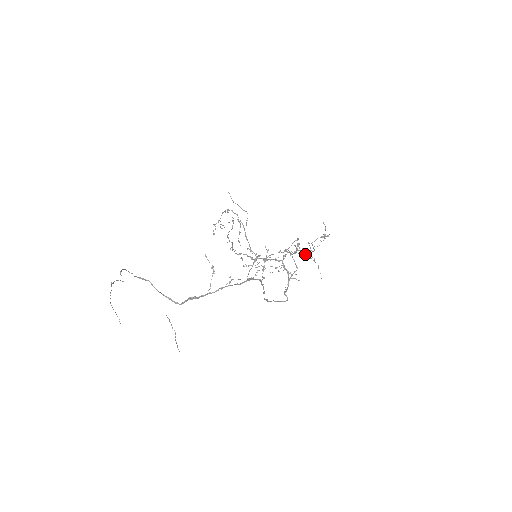
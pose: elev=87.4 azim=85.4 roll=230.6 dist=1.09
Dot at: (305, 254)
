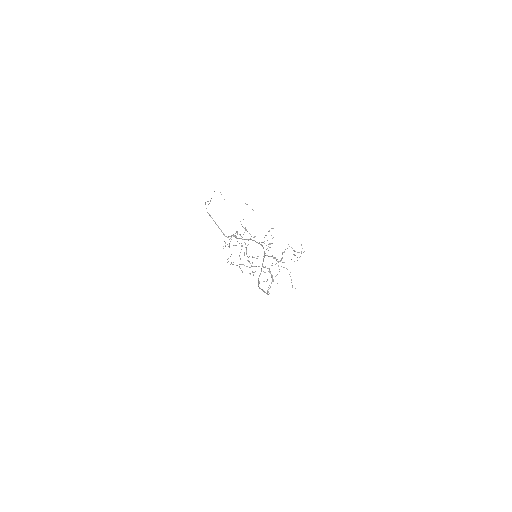
Dot at: occluded
